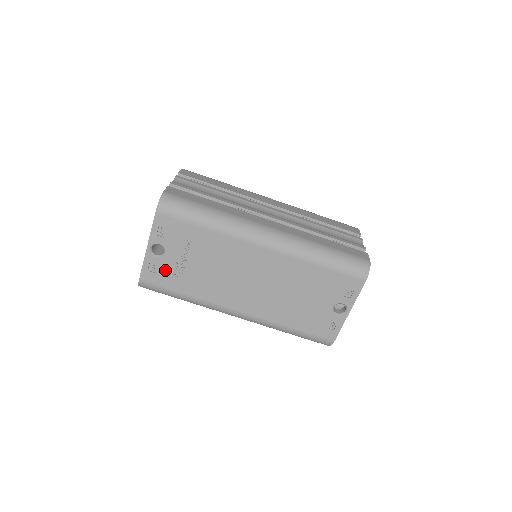
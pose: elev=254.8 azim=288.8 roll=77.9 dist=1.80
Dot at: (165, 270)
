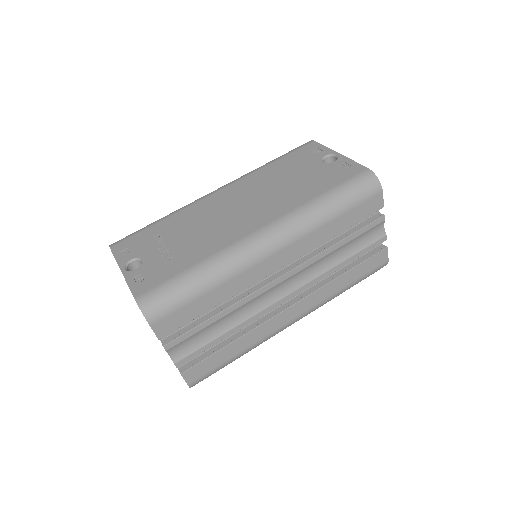
Dot at: (154, 269)
